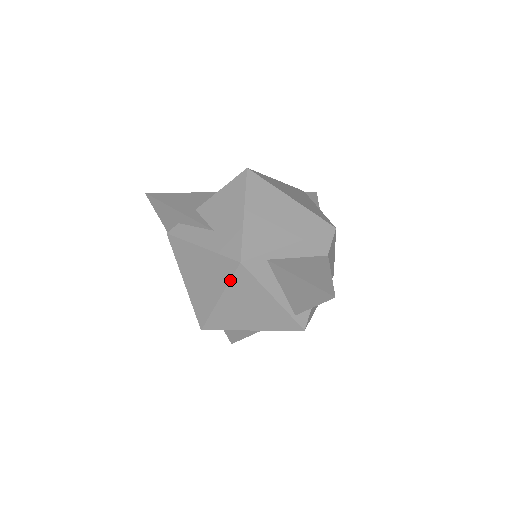
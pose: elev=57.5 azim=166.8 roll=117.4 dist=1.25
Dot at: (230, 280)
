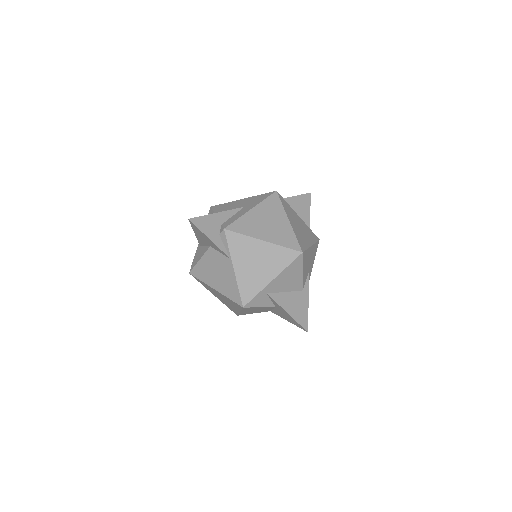
Dot at: (282, 204)
